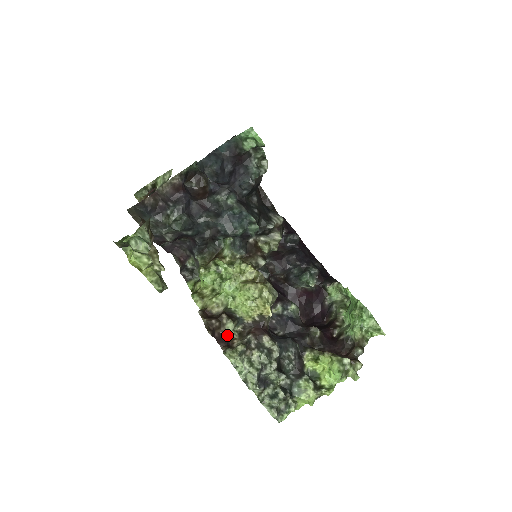
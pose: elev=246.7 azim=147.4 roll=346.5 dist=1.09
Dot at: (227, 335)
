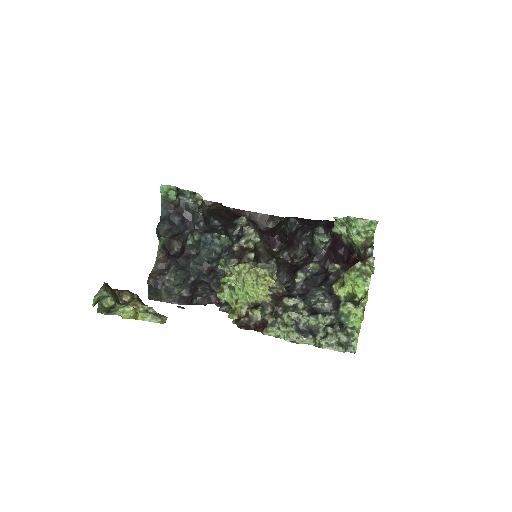
Dot at: (260, 321)
